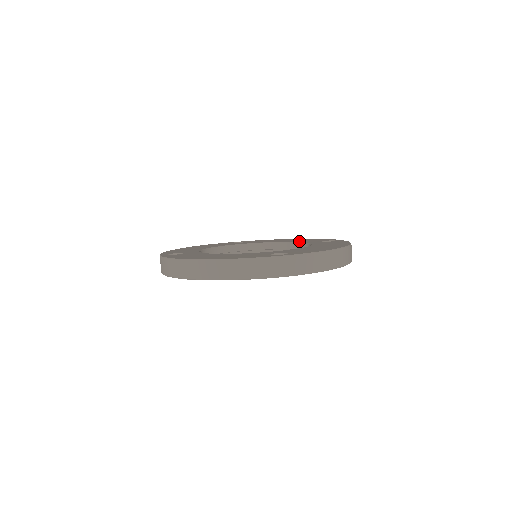
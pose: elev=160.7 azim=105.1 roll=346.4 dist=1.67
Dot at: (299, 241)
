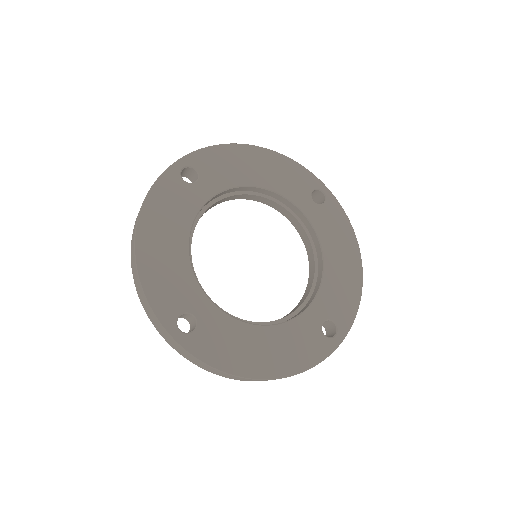
Dot at: (283, 190)
